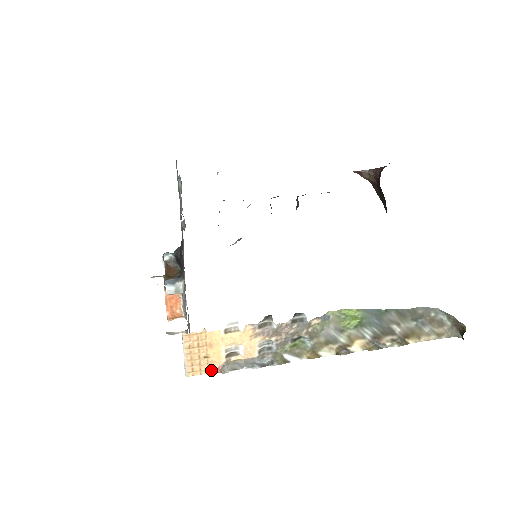
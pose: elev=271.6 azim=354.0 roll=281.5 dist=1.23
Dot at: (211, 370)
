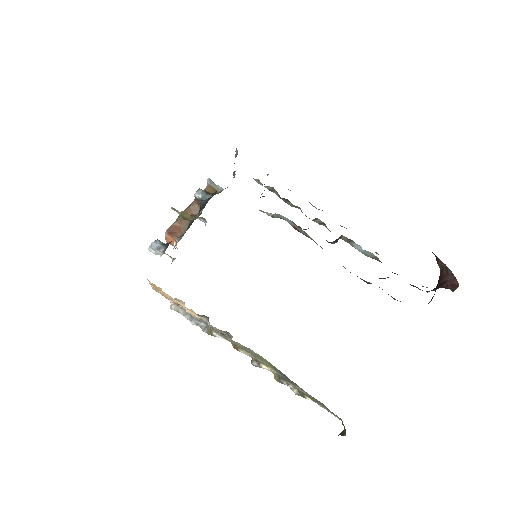
Dot at: (167, 298)
